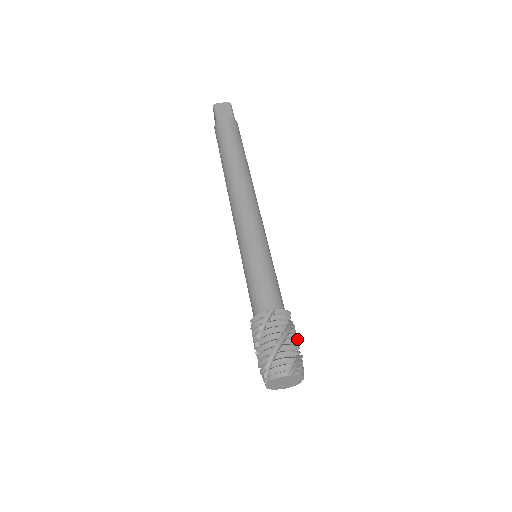
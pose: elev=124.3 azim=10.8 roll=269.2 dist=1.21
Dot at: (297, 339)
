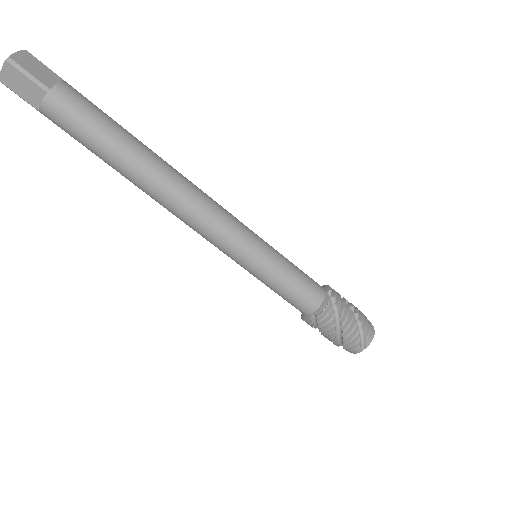
Dot at: (349, 309)
